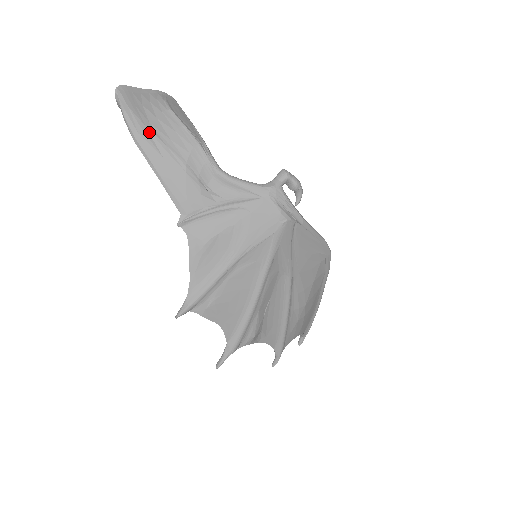
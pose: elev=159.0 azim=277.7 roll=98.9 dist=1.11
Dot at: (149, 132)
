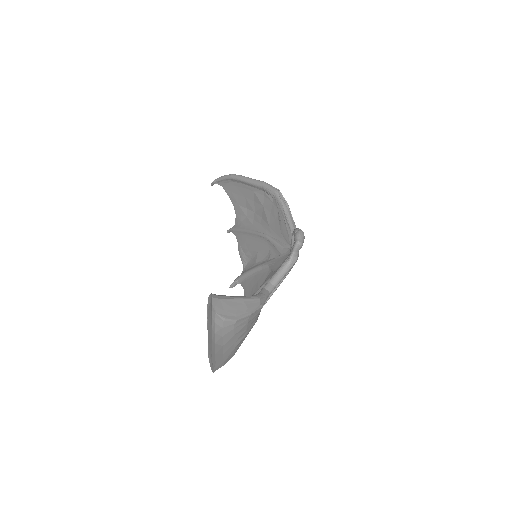
Dot at: (237, 346)
